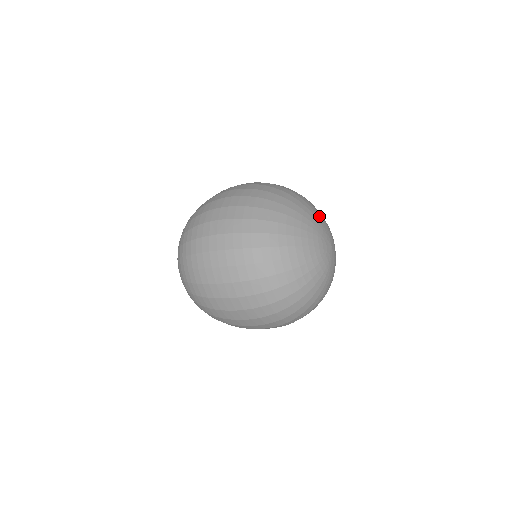
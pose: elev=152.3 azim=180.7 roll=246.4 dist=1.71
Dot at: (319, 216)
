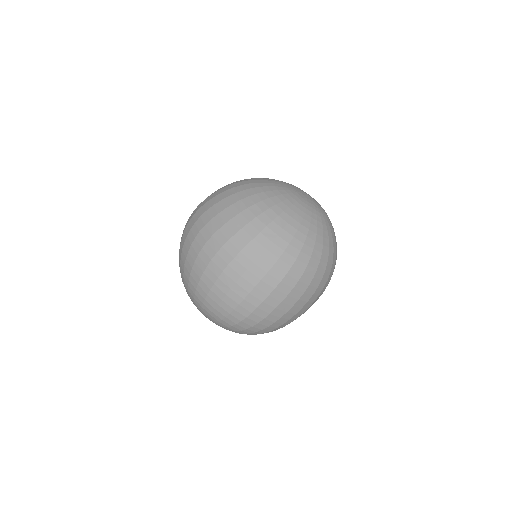
Dot at: (279, 185)
